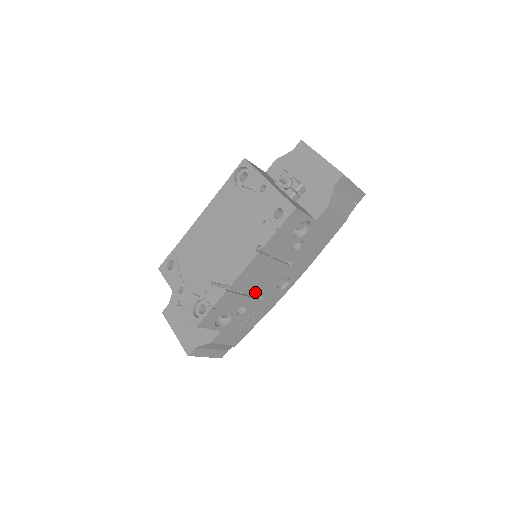
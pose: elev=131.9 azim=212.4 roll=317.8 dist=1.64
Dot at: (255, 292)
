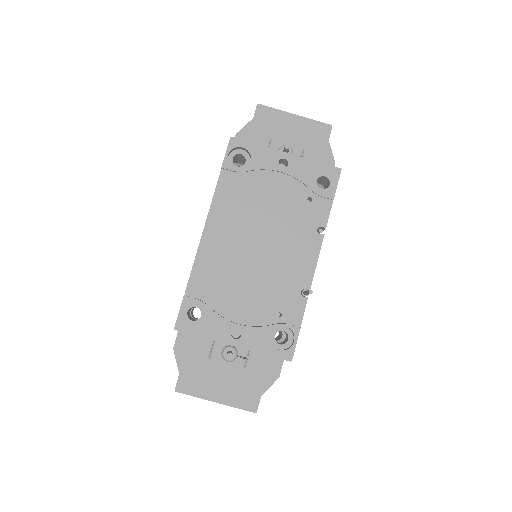
Dot at: occluded
